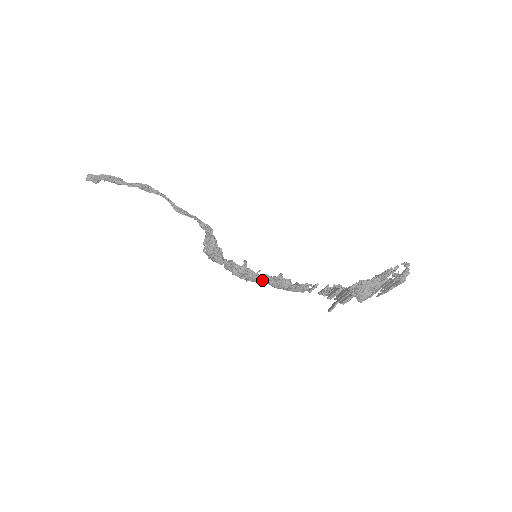
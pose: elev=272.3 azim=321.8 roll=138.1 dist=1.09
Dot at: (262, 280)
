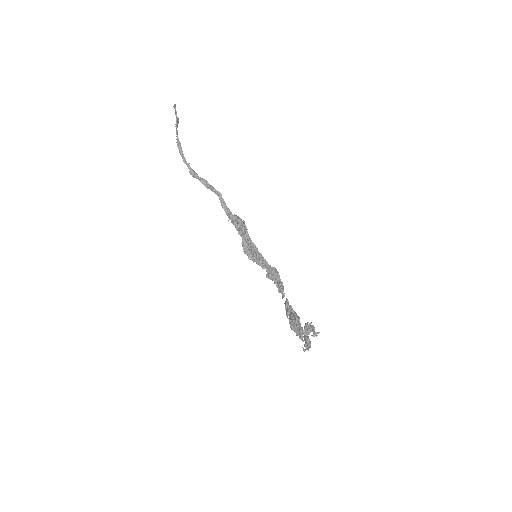
Dot at: (264, 265)
